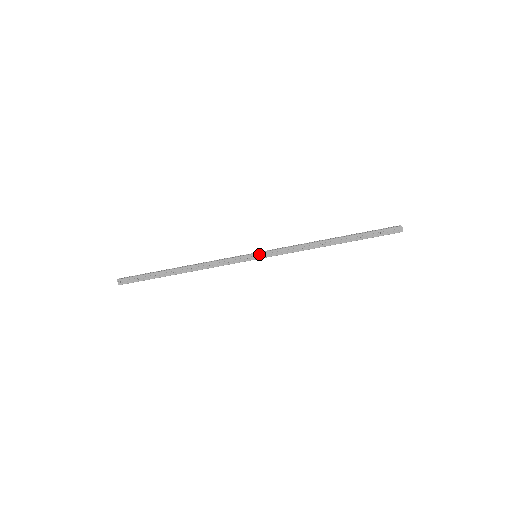
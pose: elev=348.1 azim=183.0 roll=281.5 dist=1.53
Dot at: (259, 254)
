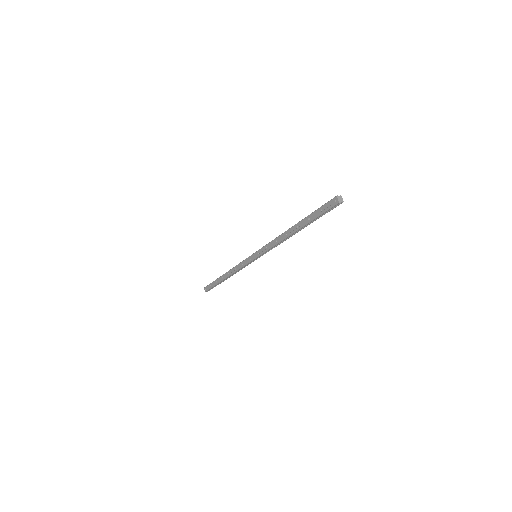
Dot at: (255, 254)
